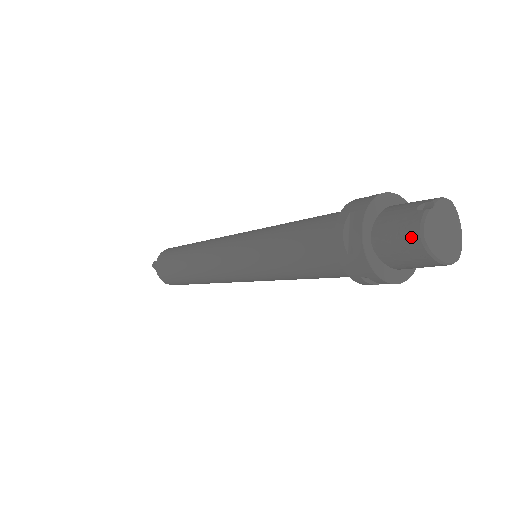
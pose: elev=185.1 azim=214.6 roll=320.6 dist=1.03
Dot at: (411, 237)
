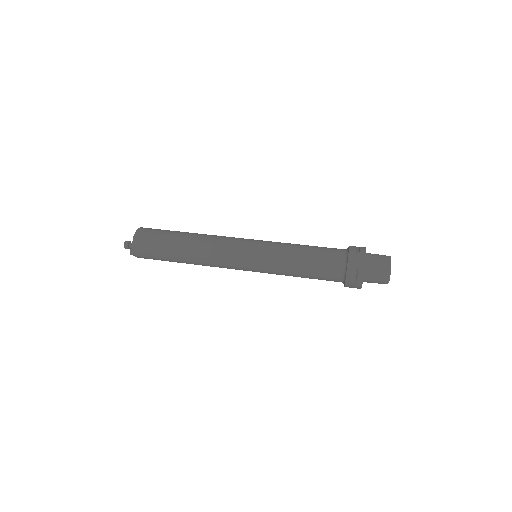
Dot at: (384, 280)
